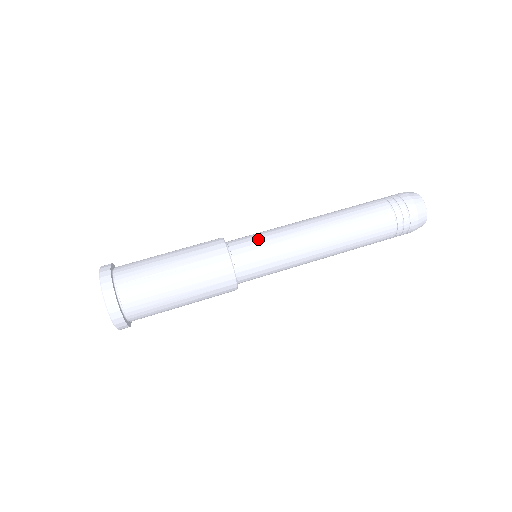
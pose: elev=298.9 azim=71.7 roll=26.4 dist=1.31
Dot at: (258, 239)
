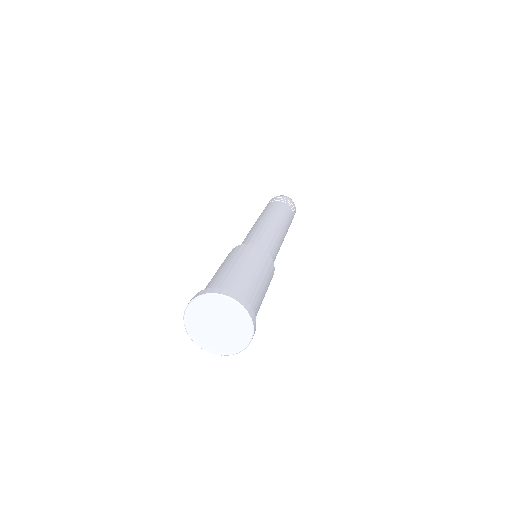
Dot at: (257, 237)
